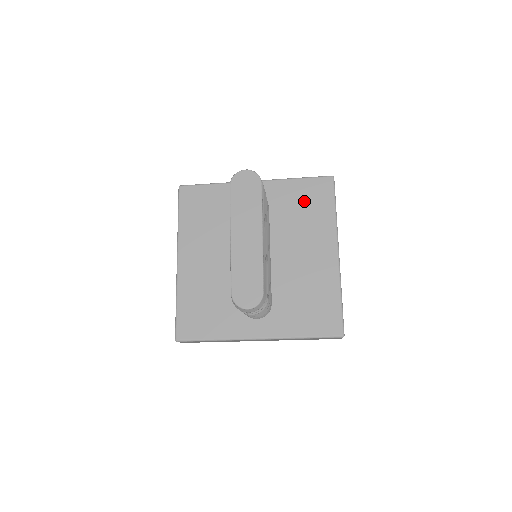
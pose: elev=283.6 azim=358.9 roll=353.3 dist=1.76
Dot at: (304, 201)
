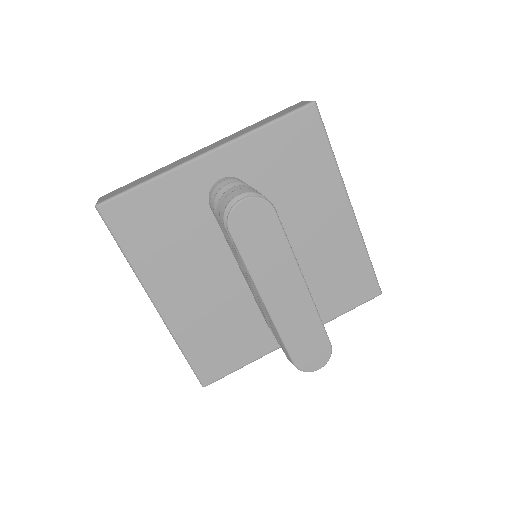
Dot at: (289, 156)
